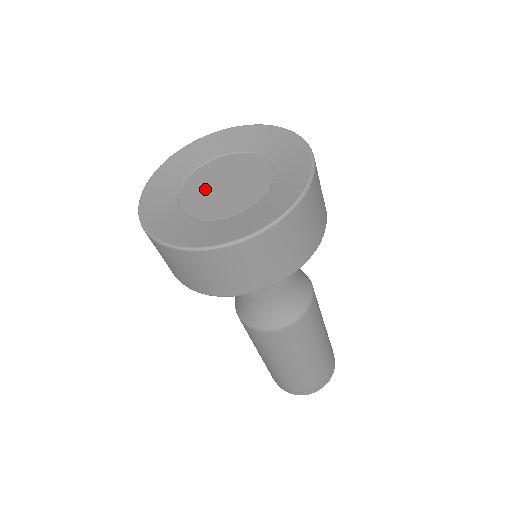
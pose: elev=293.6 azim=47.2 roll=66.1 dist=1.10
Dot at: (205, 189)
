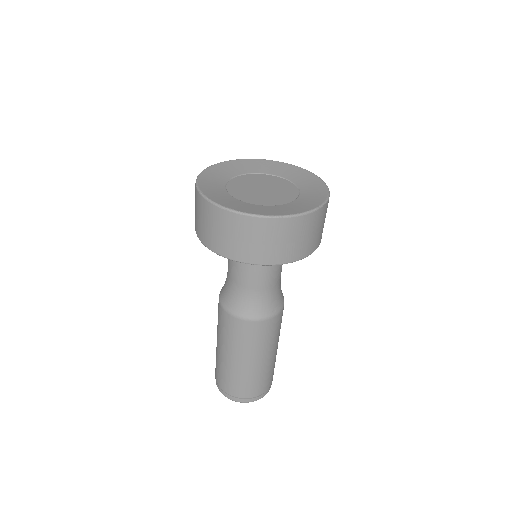
Dot at: (247, 188)
